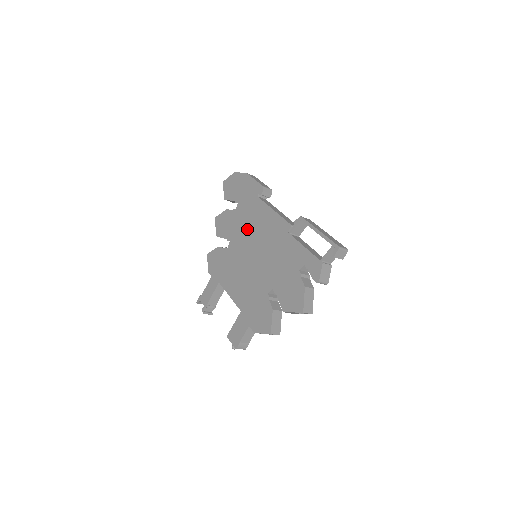
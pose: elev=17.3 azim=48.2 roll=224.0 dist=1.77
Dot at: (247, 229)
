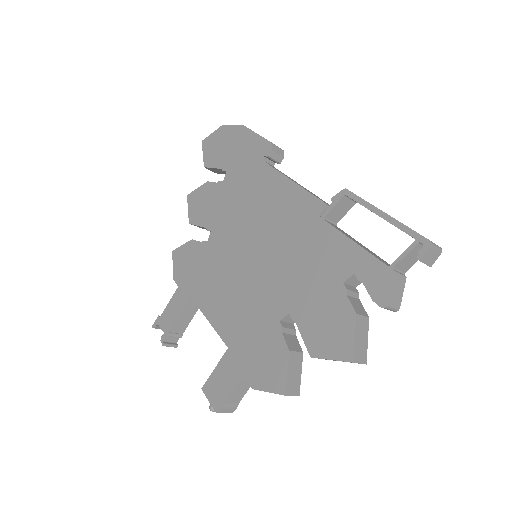
Dot at: (242, 212)
